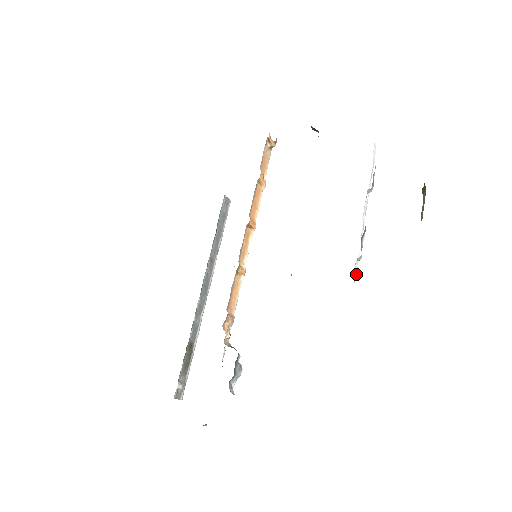
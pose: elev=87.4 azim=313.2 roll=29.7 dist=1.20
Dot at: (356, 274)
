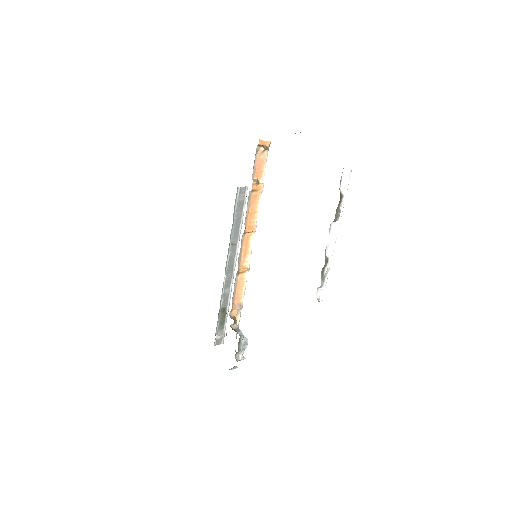
Dot at: (323, 294)
